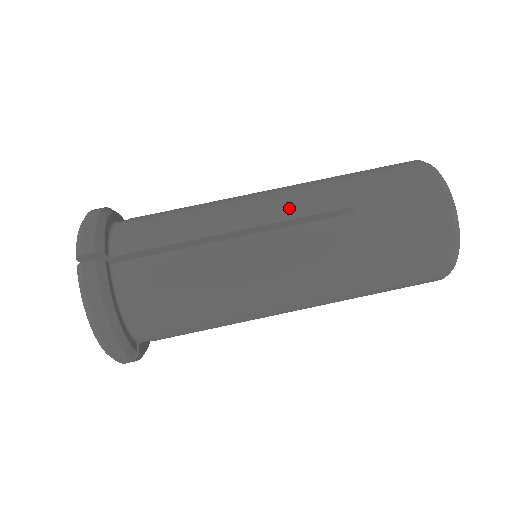
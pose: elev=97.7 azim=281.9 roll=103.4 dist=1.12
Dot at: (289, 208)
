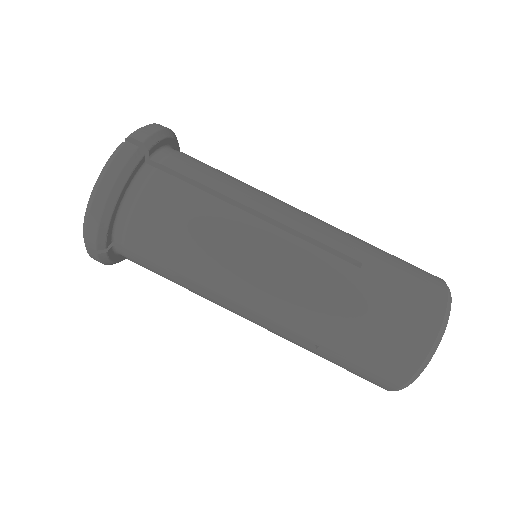
Dot at: (311, 227)
